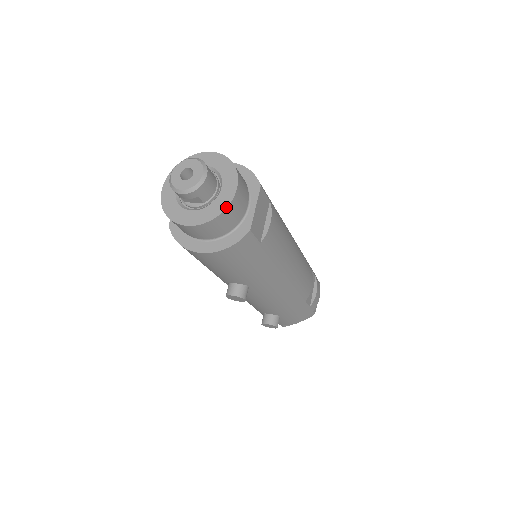
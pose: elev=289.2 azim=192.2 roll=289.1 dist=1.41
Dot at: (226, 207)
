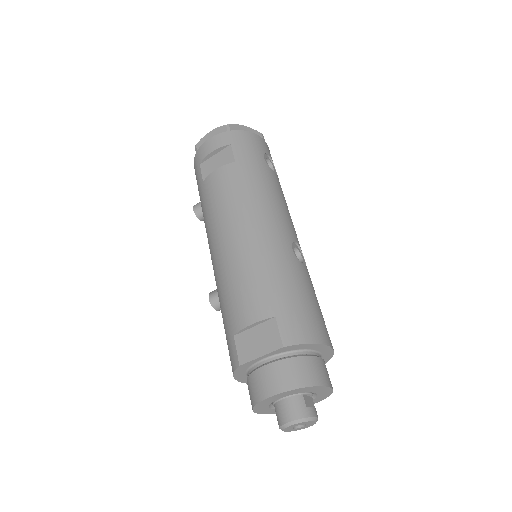
Dot at: occluded
